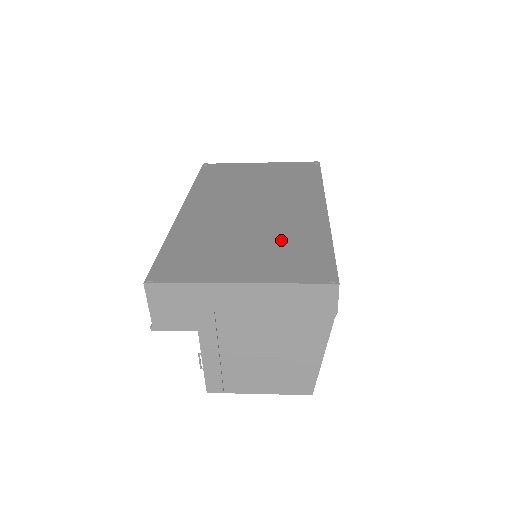
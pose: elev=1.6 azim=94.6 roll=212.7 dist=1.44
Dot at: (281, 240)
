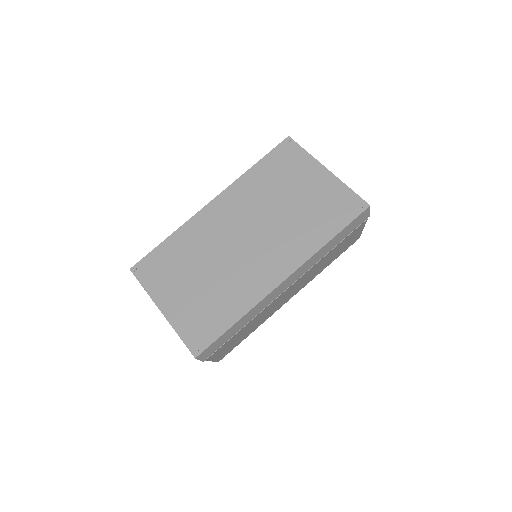
Dot at: (217, 292)
